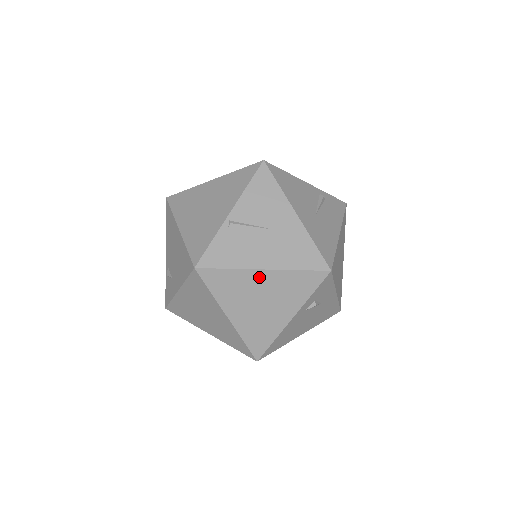
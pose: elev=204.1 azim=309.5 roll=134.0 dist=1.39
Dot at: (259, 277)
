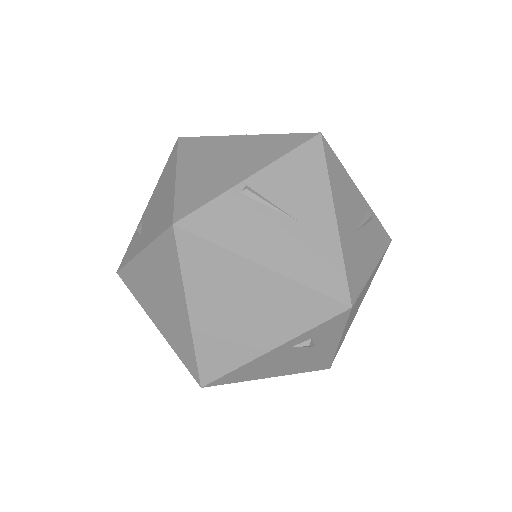
Dot at: (253, 274)
